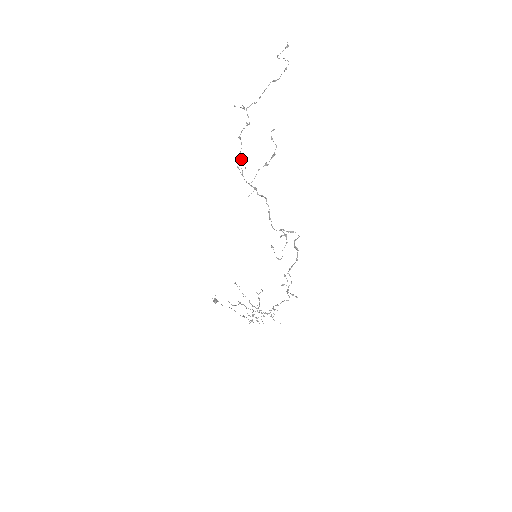
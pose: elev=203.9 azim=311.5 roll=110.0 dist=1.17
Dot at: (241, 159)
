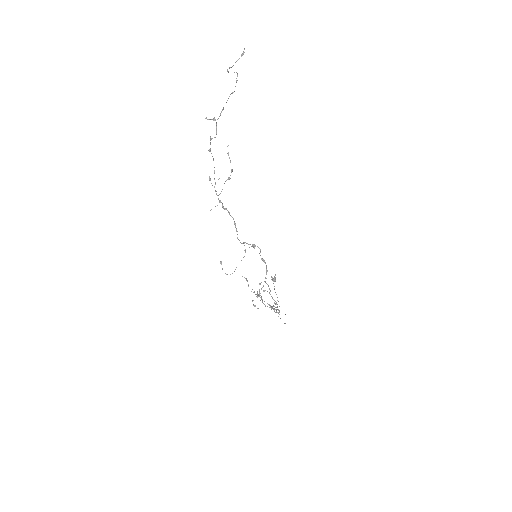
Dot at: (214, 170)
